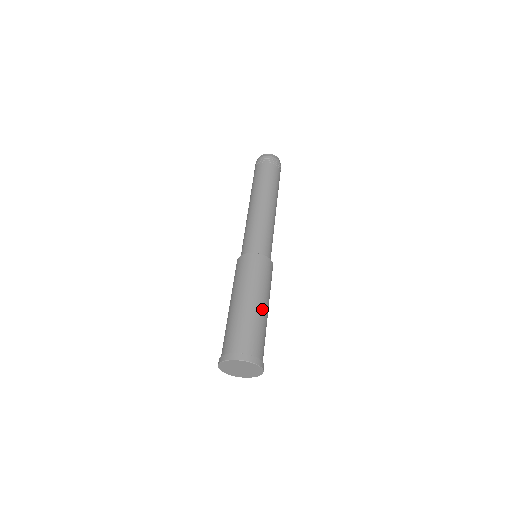
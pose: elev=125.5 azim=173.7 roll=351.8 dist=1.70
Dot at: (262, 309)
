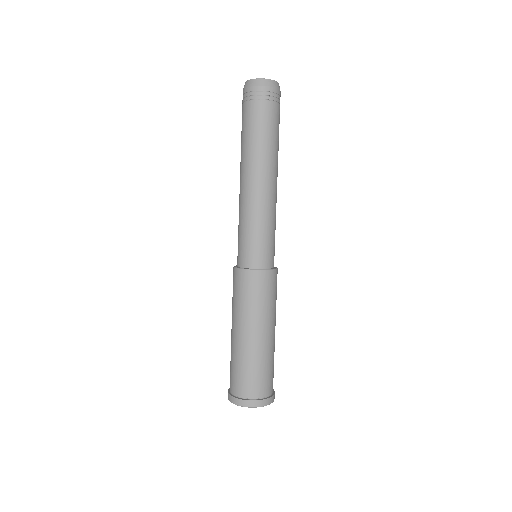
Dot at: (263, 341)
